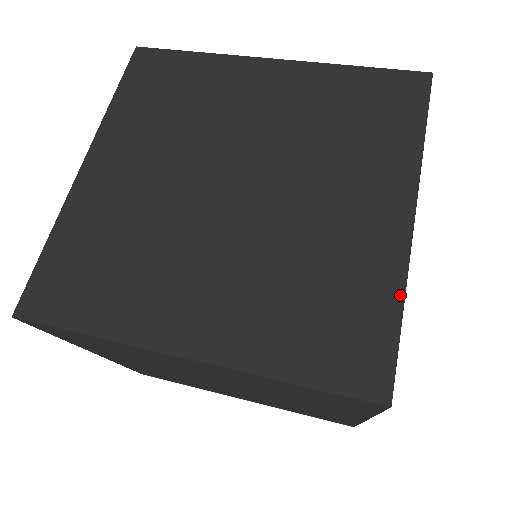
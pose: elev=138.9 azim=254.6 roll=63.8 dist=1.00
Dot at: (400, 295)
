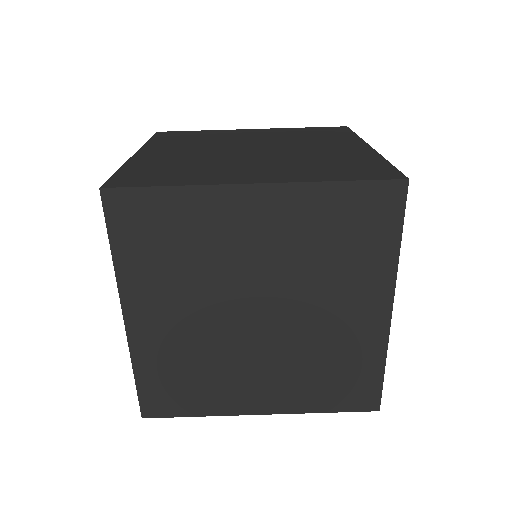
Dot at: (383, 361)
